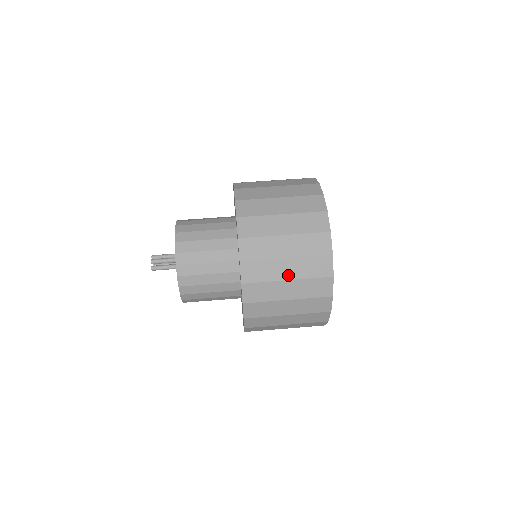
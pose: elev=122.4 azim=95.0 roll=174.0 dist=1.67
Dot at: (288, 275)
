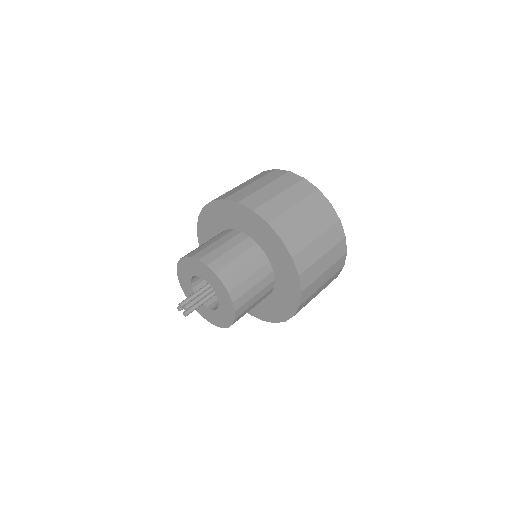
Dot at: (277, 191)
